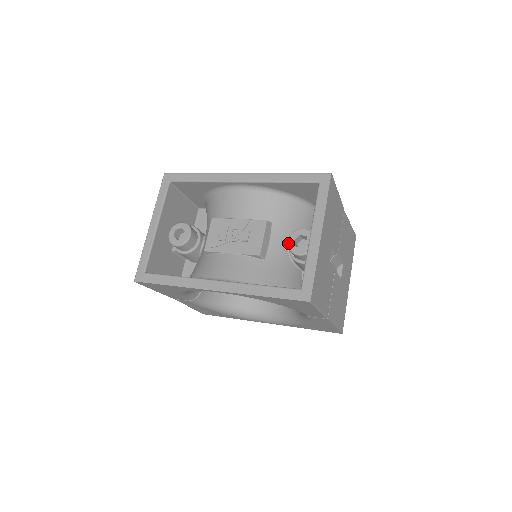
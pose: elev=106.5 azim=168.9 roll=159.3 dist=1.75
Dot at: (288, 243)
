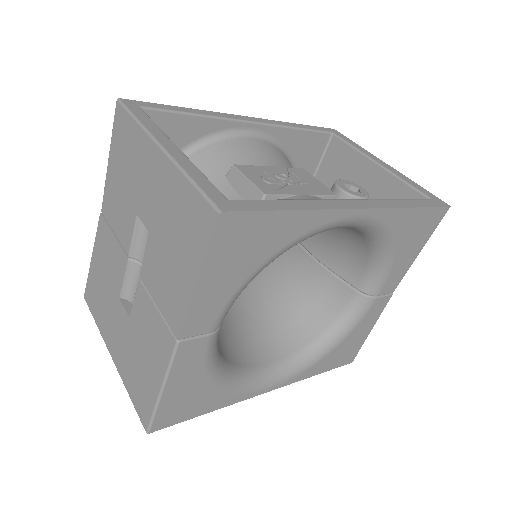
Dot at: (343, 189)
